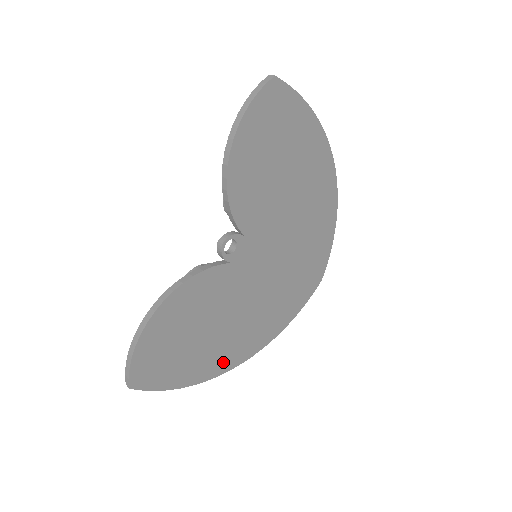
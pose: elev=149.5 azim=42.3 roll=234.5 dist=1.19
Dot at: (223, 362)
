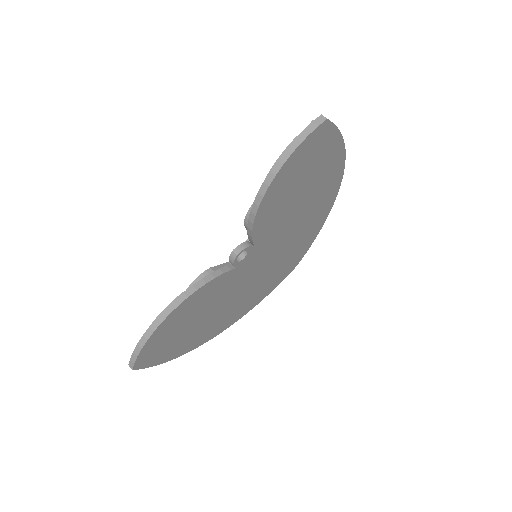
Dot at: (205, 337)
